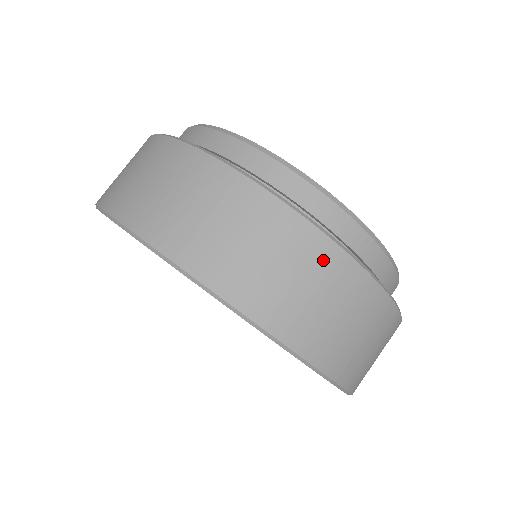
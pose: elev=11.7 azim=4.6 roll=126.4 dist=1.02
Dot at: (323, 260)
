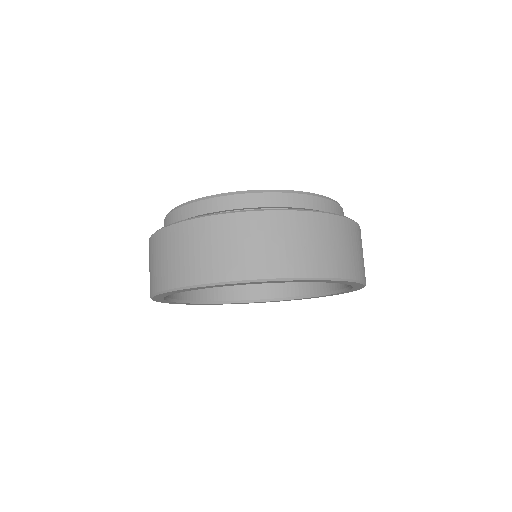
Dot at: (188, 233)
